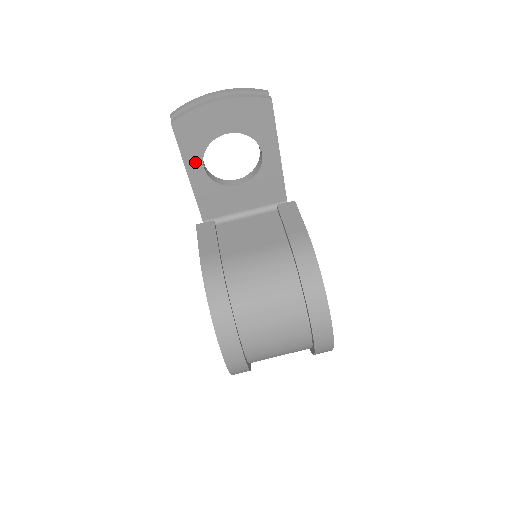
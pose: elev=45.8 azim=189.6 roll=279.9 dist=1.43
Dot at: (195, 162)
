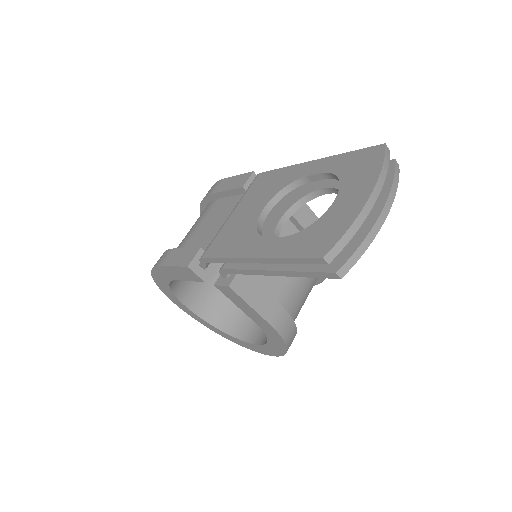
Dot at: occluded
